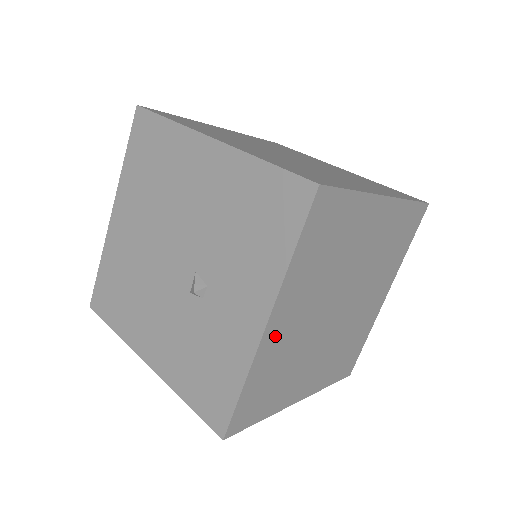
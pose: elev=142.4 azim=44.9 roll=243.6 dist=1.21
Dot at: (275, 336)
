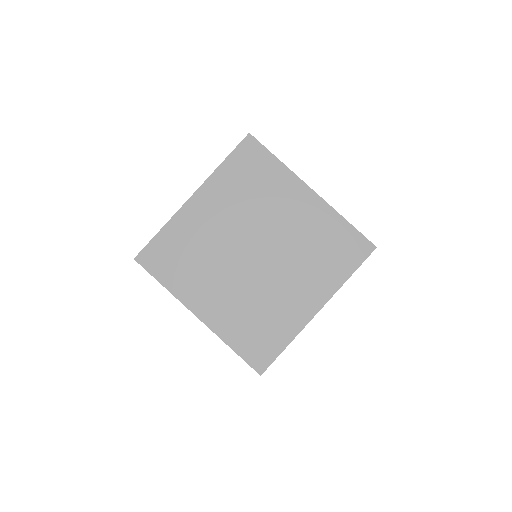
Dot at: occluded
